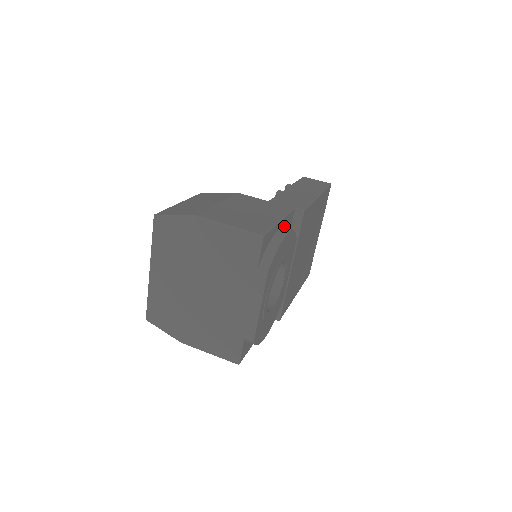
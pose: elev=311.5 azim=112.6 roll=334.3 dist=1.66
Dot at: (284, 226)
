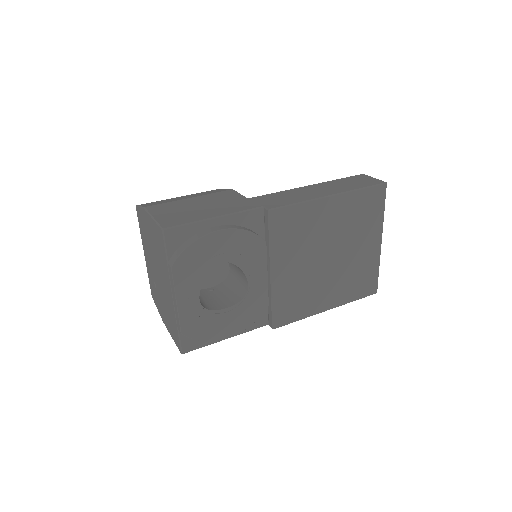
Dot at: (236, 224)
